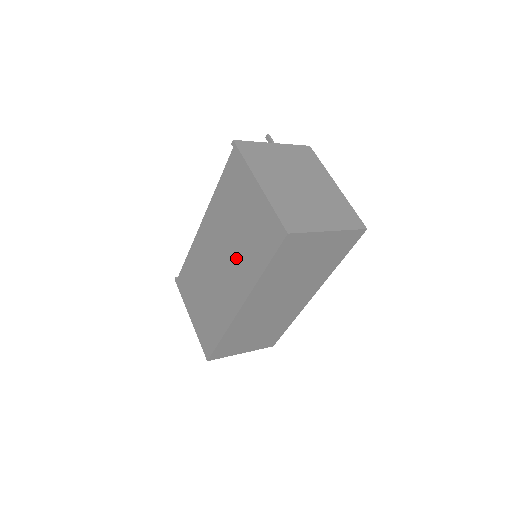
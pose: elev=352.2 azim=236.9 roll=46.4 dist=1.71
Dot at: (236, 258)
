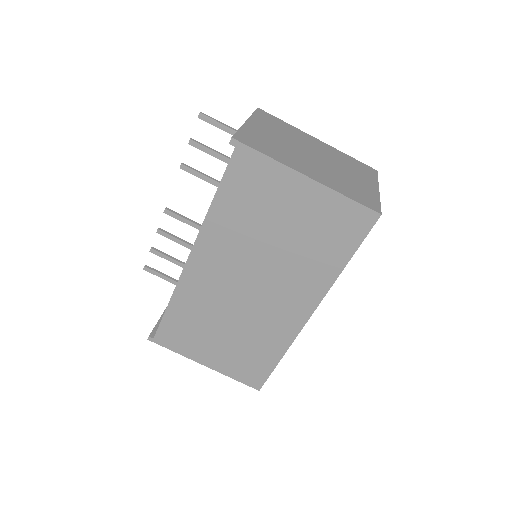
Dot at: (285, 271)
